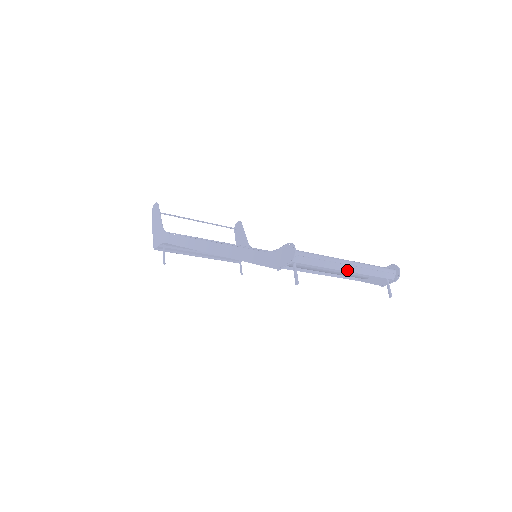
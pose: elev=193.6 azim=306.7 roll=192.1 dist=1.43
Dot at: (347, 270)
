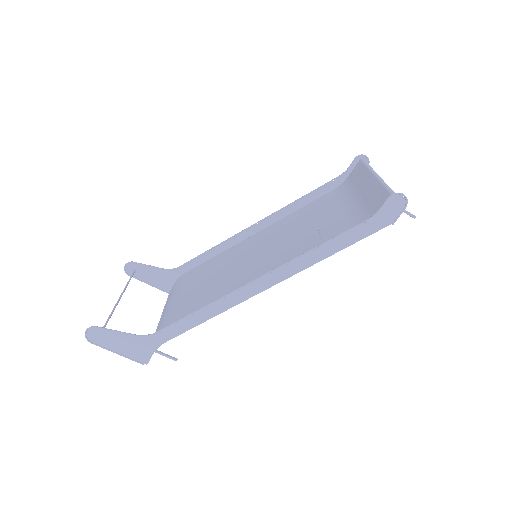
Dot at: occluded
